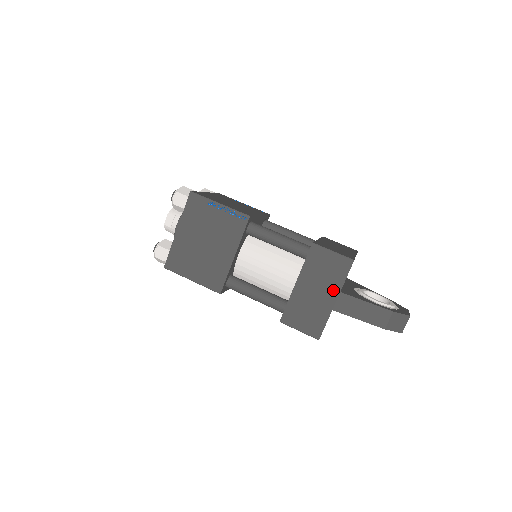
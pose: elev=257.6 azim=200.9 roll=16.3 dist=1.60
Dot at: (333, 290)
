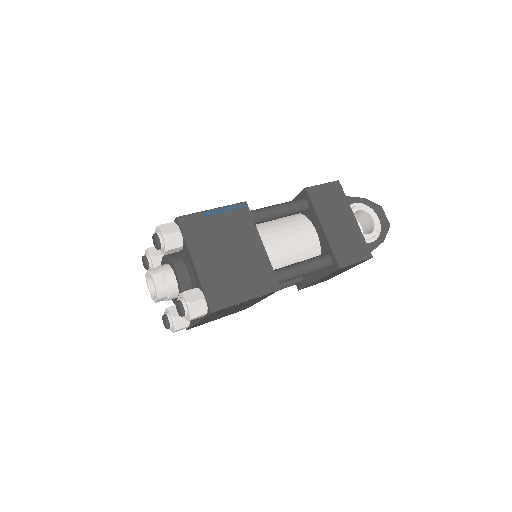
Dot at: occluded
